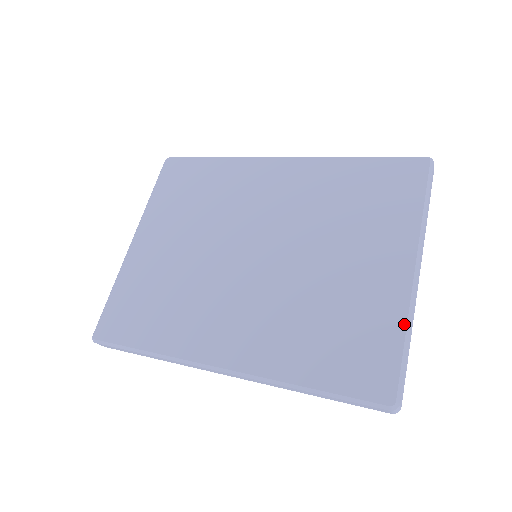
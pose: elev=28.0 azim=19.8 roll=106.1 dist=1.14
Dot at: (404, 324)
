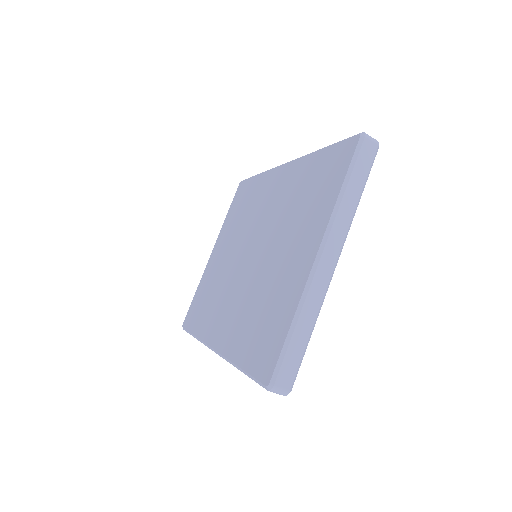
Dot at: (294, 311)
